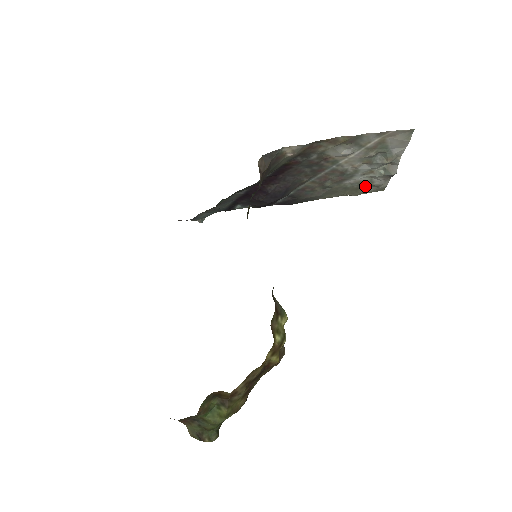
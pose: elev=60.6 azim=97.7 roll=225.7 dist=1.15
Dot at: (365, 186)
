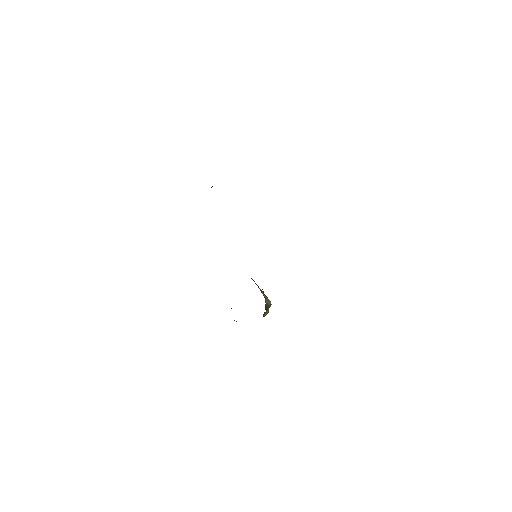
Dot at: occluded
